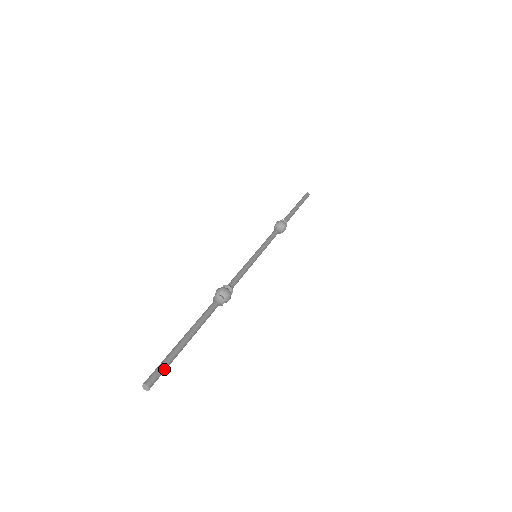
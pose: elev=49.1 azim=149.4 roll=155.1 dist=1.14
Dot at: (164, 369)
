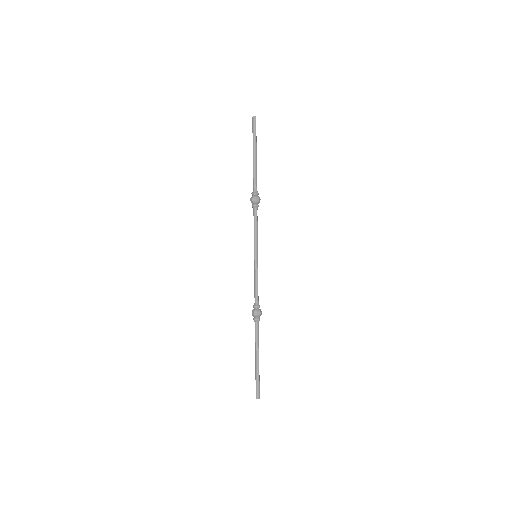
Dot at: (259, 385)
